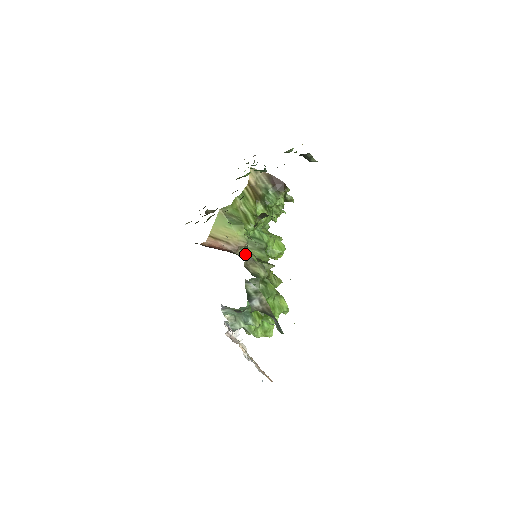
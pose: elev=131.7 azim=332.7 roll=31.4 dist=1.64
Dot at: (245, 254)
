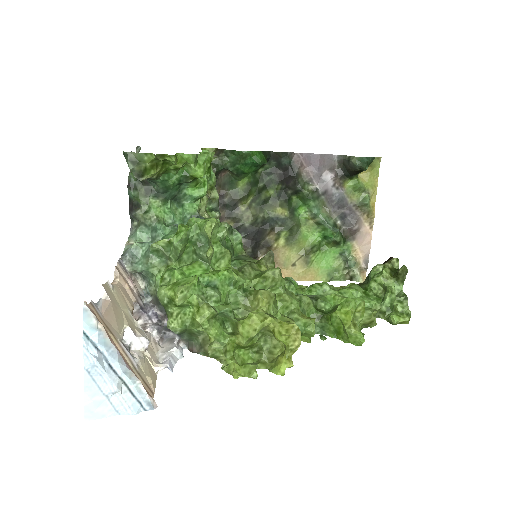
Dot at: occluded
